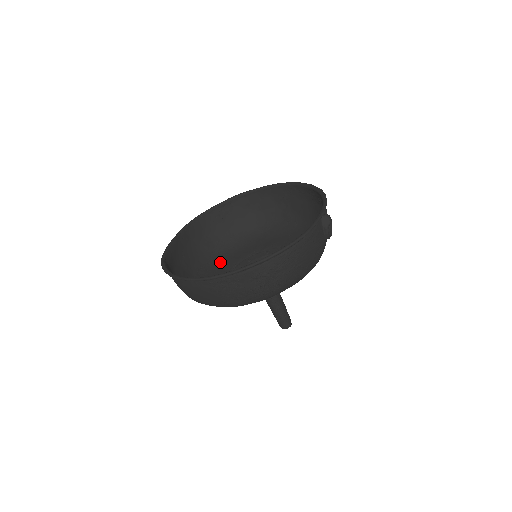
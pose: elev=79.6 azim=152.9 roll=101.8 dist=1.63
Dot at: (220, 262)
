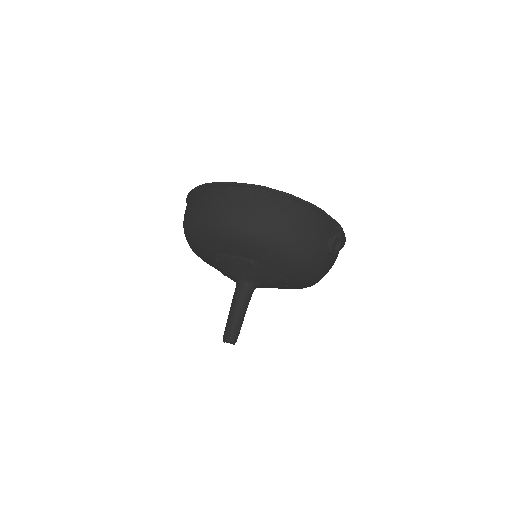
Dot at: occluded
